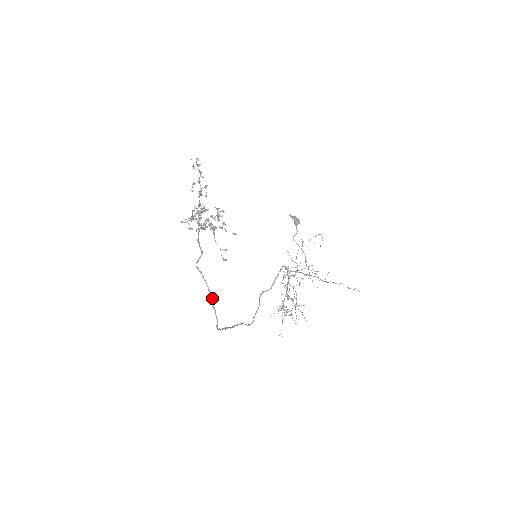
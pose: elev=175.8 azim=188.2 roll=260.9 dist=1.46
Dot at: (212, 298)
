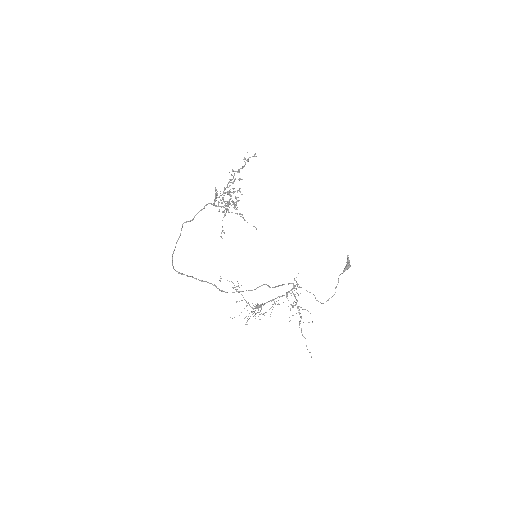
Dot at: (174, 250)
